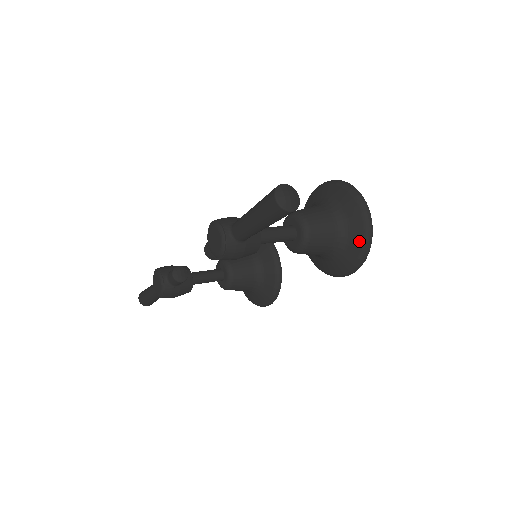
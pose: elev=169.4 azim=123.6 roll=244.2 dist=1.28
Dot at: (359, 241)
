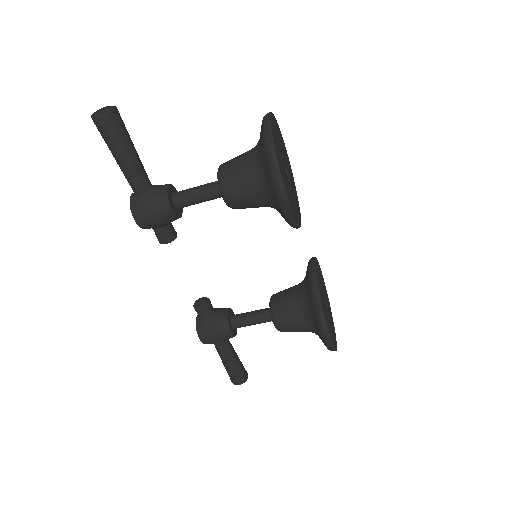
Dot at: (263, 148)
